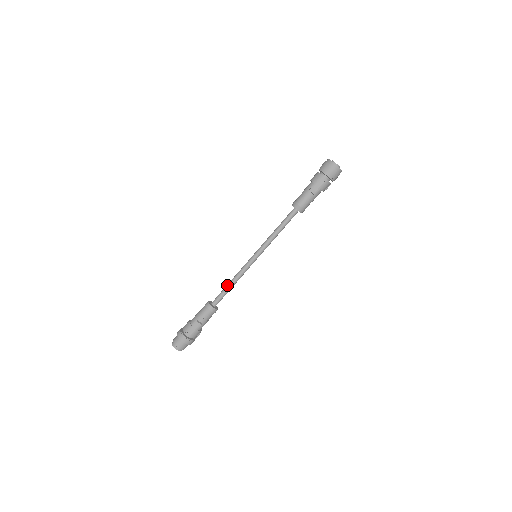
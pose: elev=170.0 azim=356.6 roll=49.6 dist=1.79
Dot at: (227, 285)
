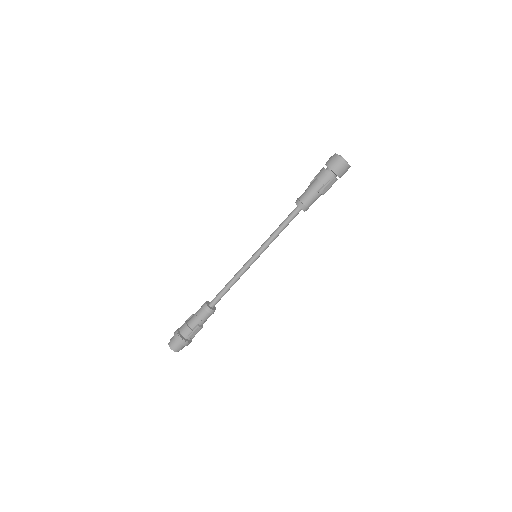
Dot at: (226, 287)
